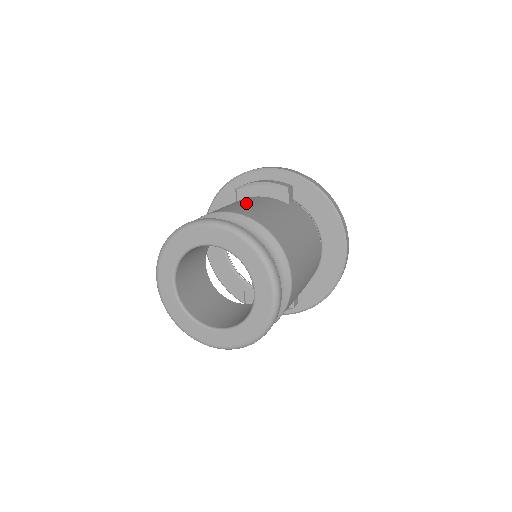
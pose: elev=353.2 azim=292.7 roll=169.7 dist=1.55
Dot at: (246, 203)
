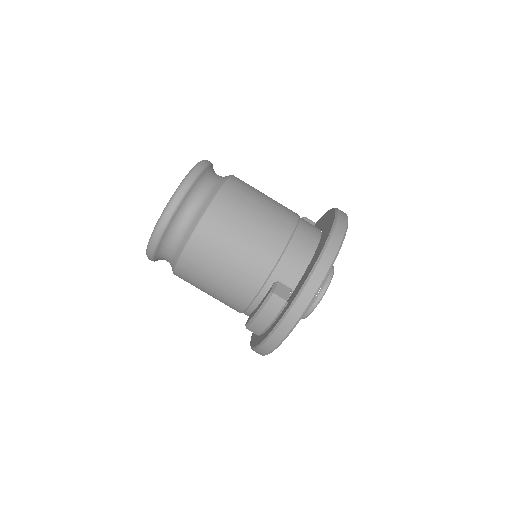
Dot at: occluded
